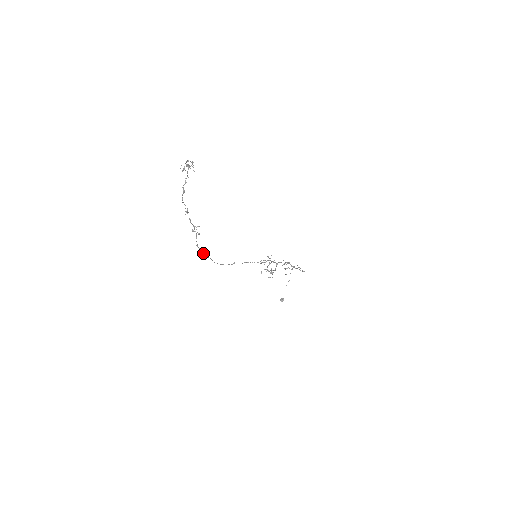
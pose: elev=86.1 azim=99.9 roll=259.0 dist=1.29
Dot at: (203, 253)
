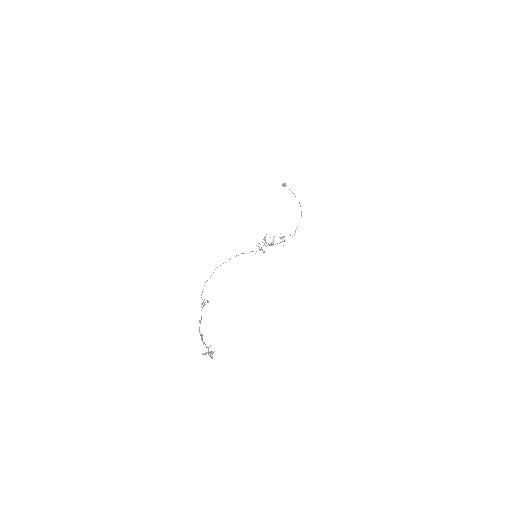
Dot at: occluded
